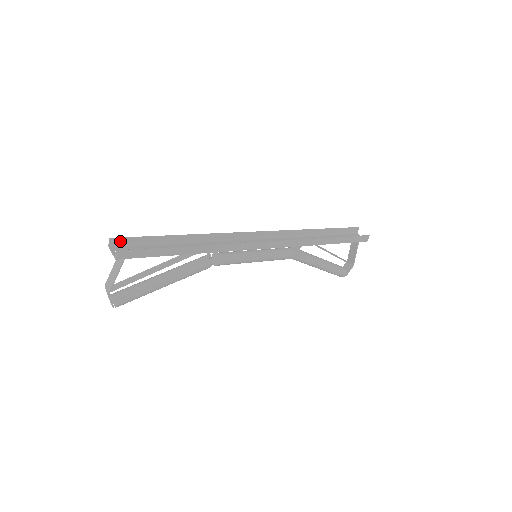
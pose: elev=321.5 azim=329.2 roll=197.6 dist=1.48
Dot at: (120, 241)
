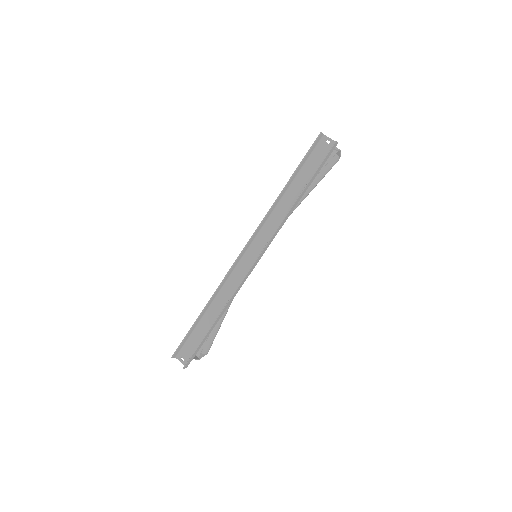
Dot at: (177, 352)
